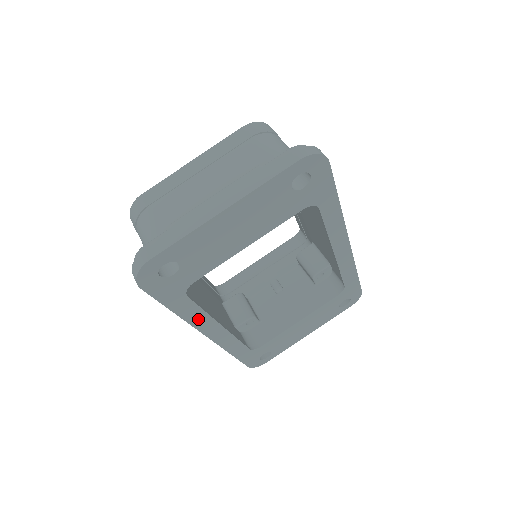
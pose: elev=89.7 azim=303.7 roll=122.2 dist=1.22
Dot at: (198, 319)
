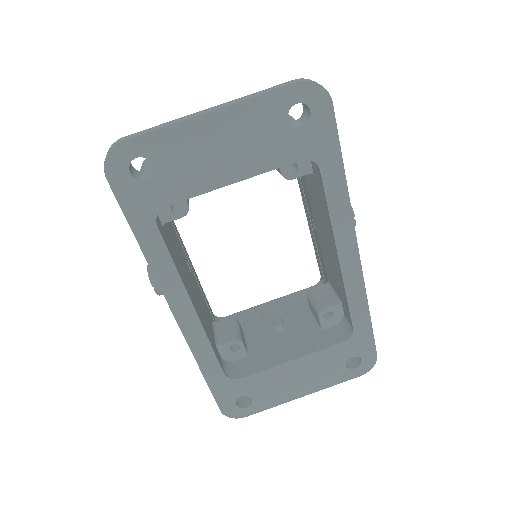
Dot at: (165, 274)
